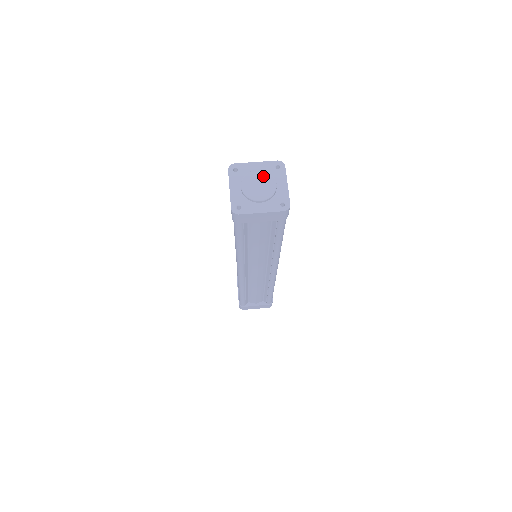
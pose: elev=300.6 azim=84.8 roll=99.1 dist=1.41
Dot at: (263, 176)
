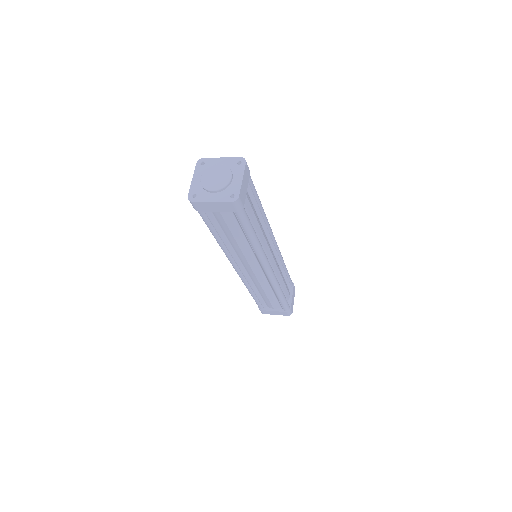
Dot at: (222, 170)
